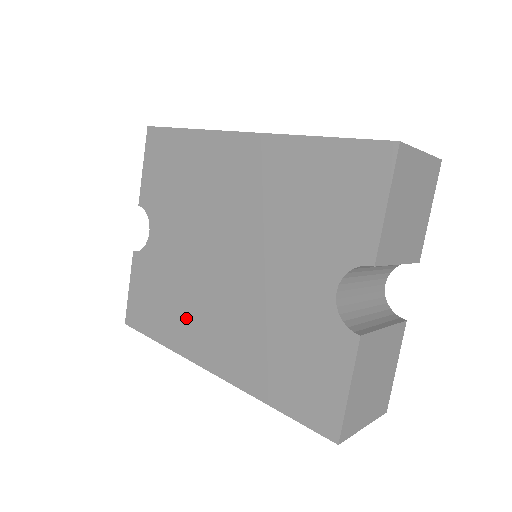
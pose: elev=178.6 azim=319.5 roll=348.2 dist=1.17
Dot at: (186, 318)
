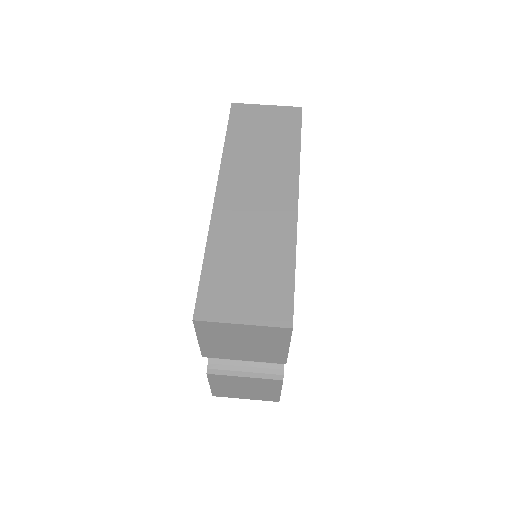
Dot at: occluded
